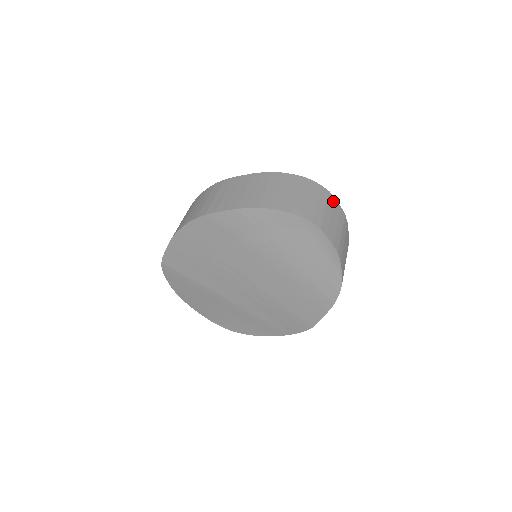
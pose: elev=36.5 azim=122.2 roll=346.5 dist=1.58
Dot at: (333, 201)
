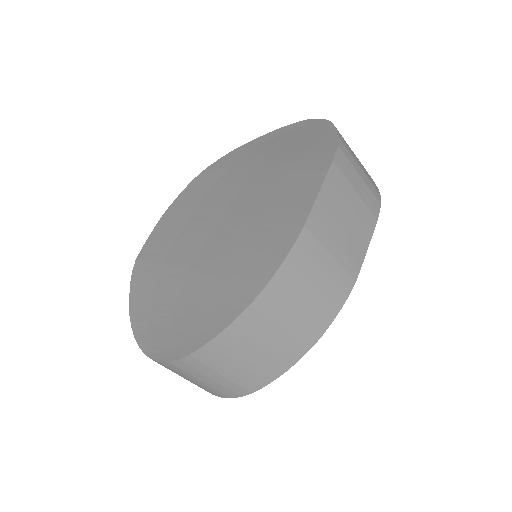
Dot at: occluded
